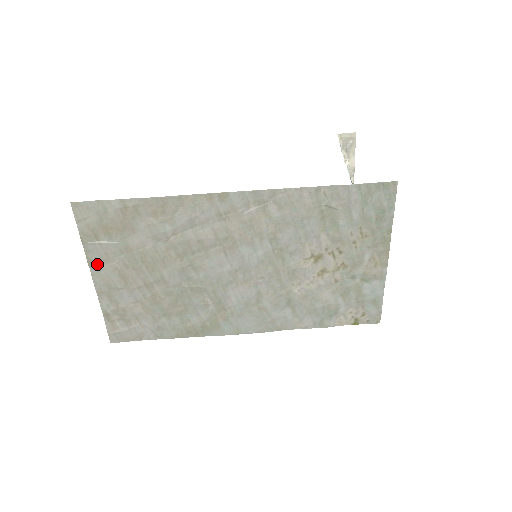
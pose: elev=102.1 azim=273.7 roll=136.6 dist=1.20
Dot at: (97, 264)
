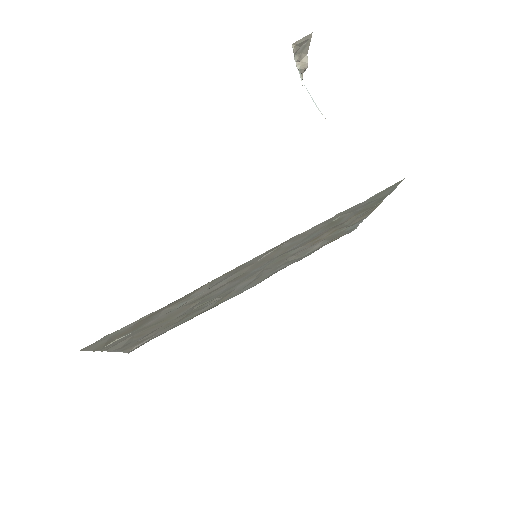
Dot at: (112, 346)
